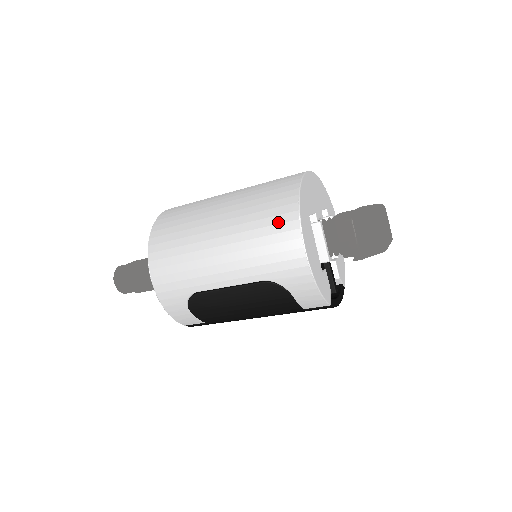
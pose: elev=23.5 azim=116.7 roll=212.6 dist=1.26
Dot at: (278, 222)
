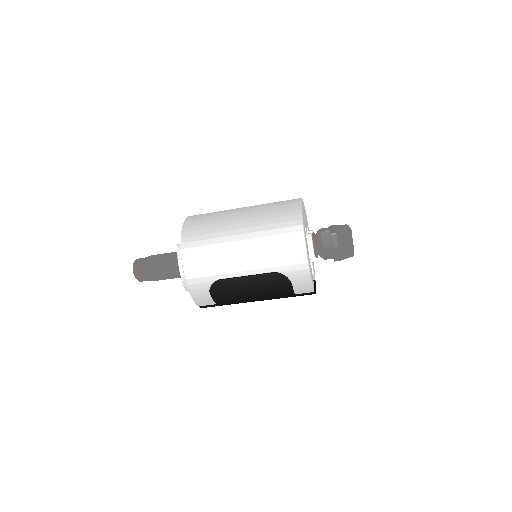
Dot at: (288, 232)
